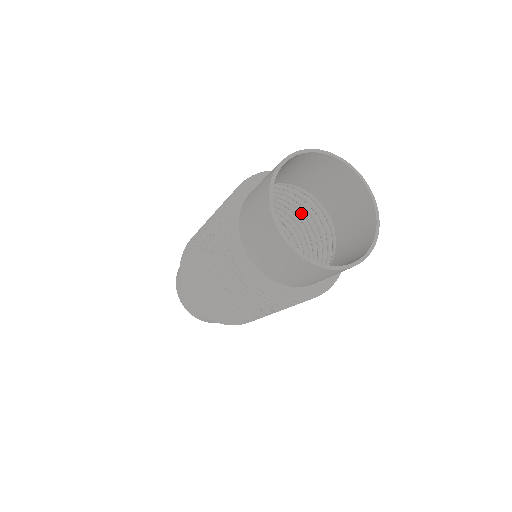
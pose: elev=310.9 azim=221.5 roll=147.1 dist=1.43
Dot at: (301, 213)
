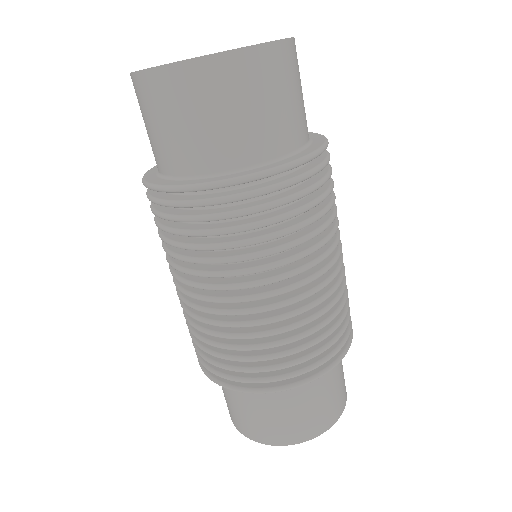
Dot at: occluded
